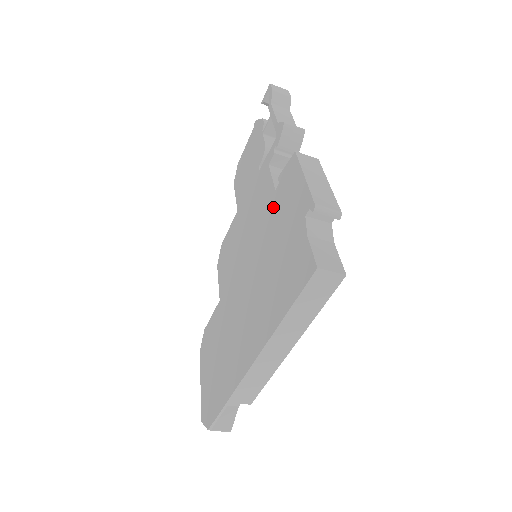
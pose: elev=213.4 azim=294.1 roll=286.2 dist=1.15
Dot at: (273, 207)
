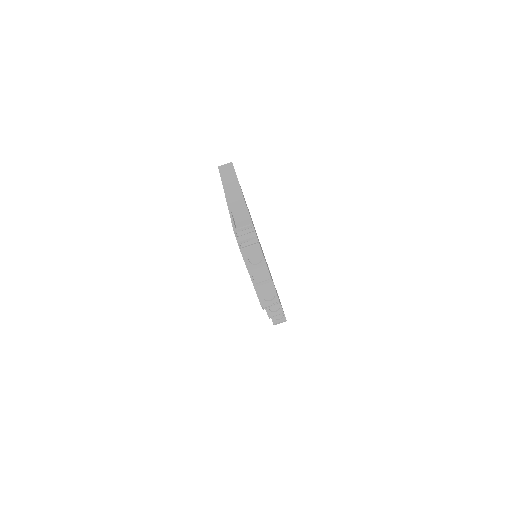
Dot at: occluded
